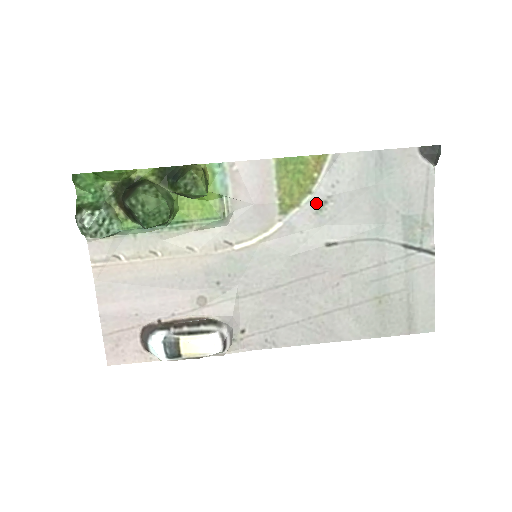
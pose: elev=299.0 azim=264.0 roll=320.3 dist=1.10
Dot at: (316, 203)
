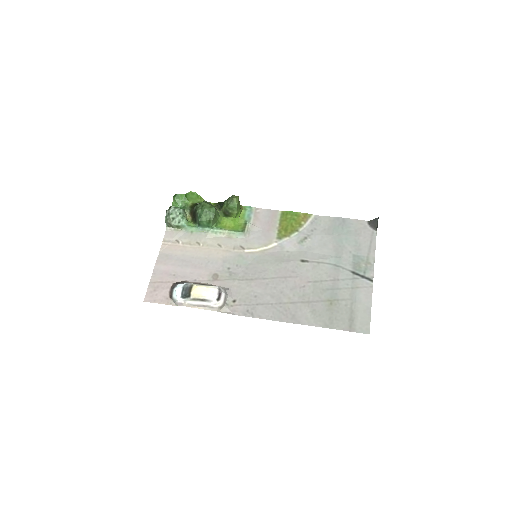
Dot at: (300, 237)
